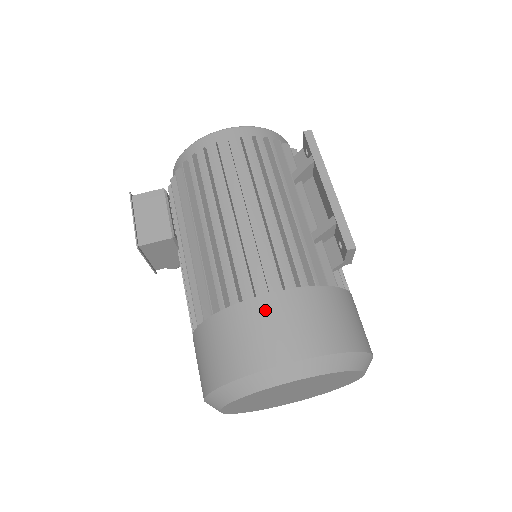
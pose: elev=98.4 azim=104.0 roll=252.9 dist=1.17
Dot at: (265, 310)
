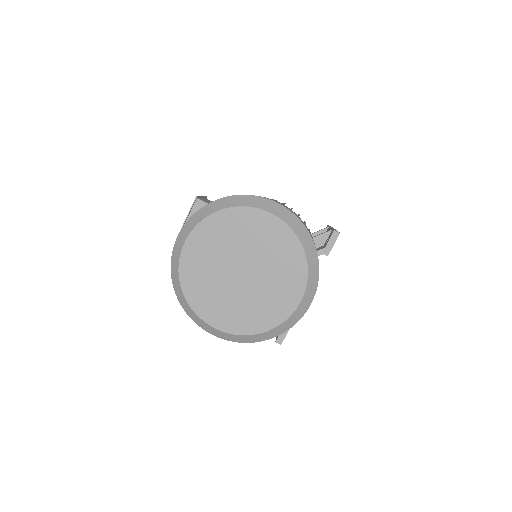
Dot at: (274, 200)
